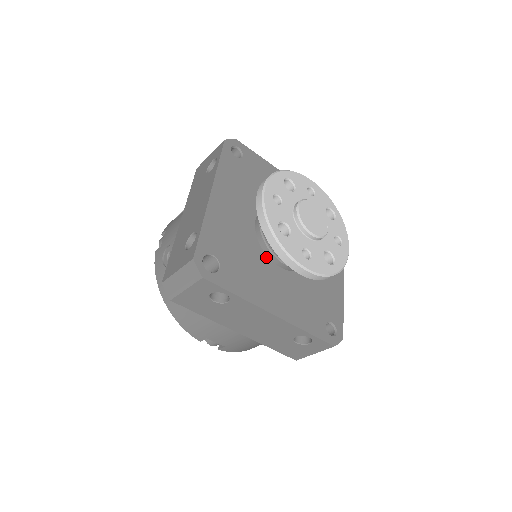
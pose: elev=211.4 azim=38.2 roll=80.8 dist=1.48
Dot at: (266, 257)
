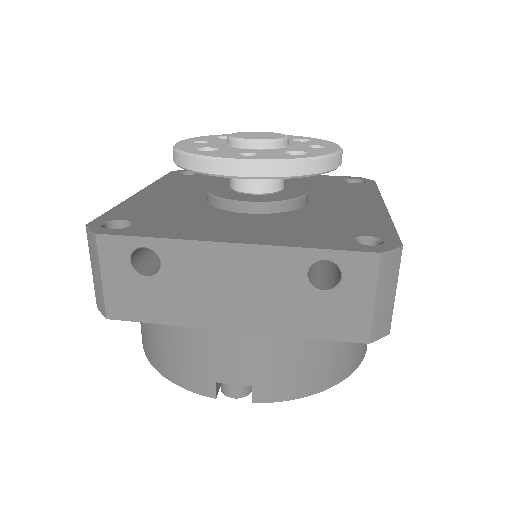
Dot at: (223, 211)
